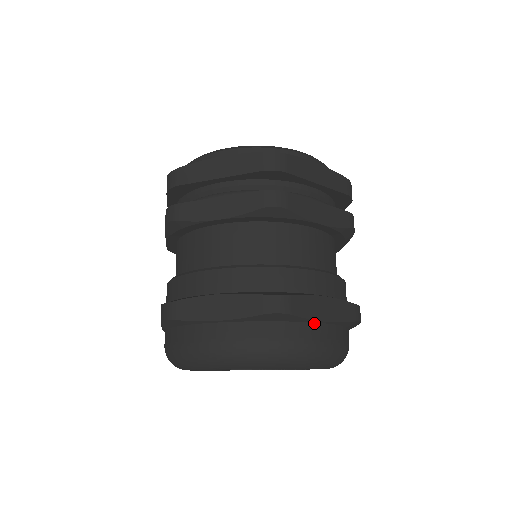
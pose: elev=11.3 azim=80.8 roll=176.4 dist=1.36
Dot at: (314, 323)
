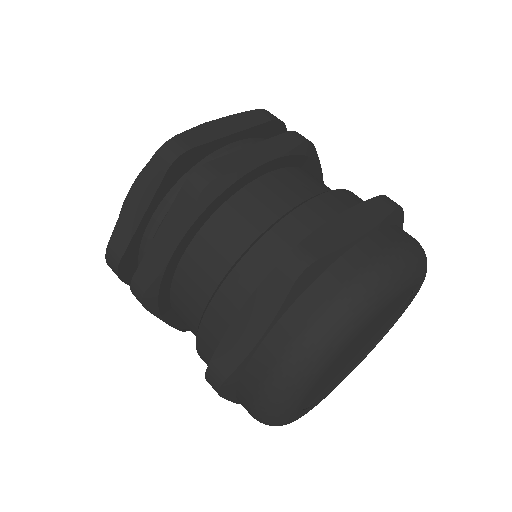
Dot at: occluded
